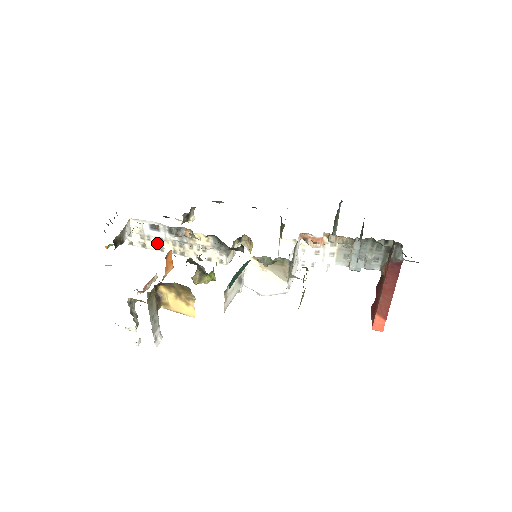
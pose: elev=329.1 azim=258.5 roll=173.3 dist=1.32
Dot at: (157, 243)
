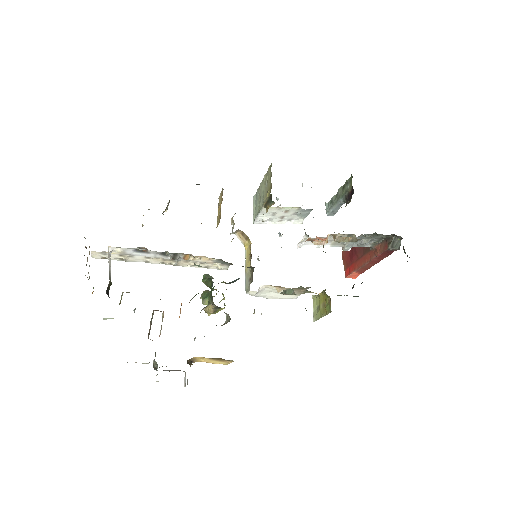
Dot at: (141, 258)
